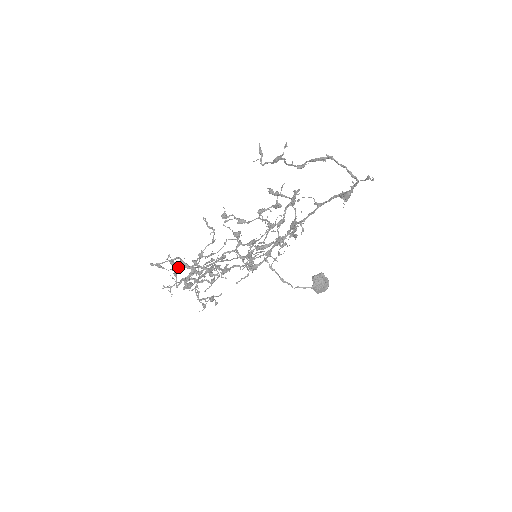
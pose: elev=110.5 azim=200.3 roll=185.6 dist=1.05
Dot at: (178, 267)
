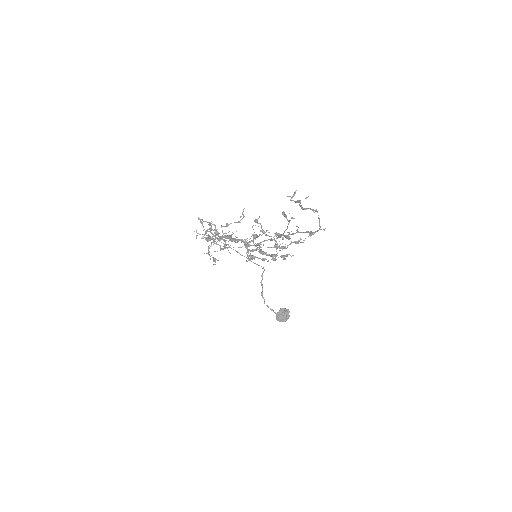
Dot at: (211, 232)
